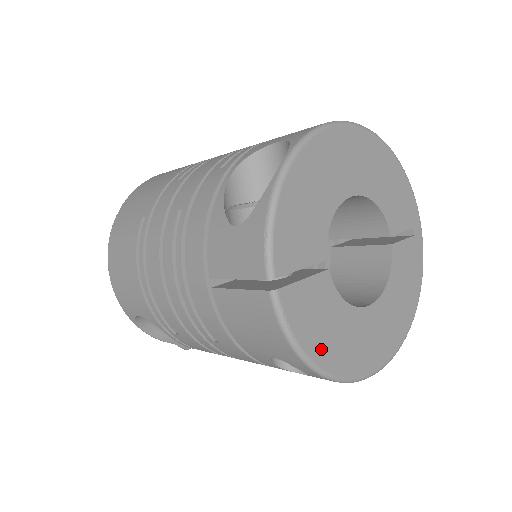
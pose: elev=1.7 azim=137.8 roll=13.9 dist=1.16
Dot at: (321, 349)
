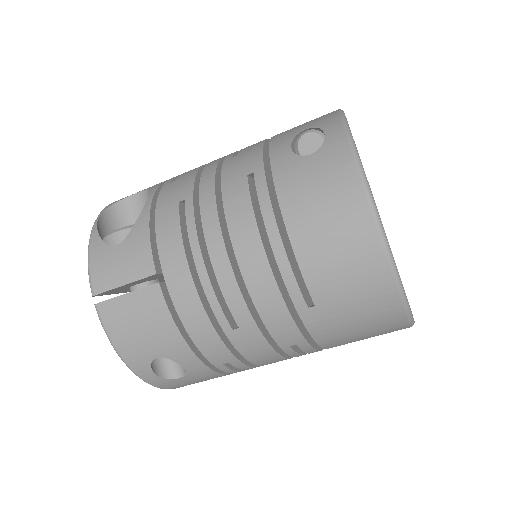
Dot at: occluded
